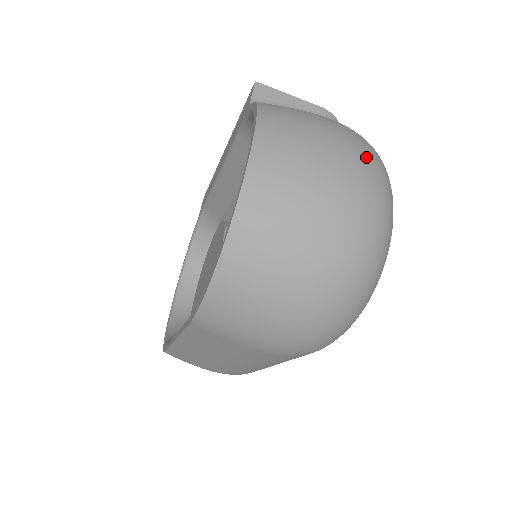
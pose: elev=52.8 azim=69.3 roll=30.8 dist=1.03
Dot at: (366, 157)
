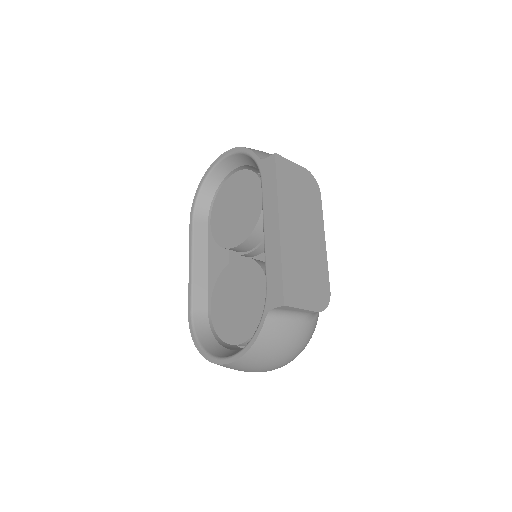
Dot at: (282, 366)
